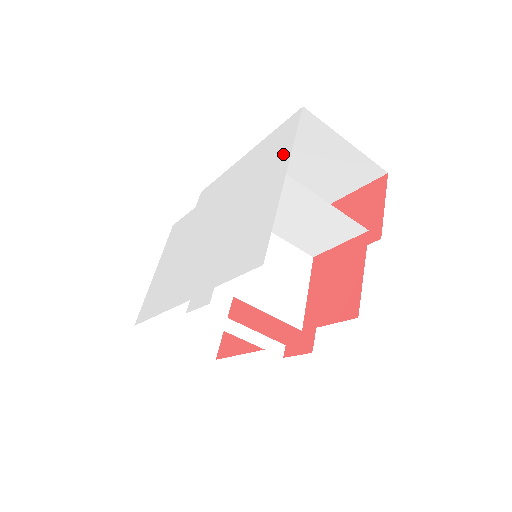
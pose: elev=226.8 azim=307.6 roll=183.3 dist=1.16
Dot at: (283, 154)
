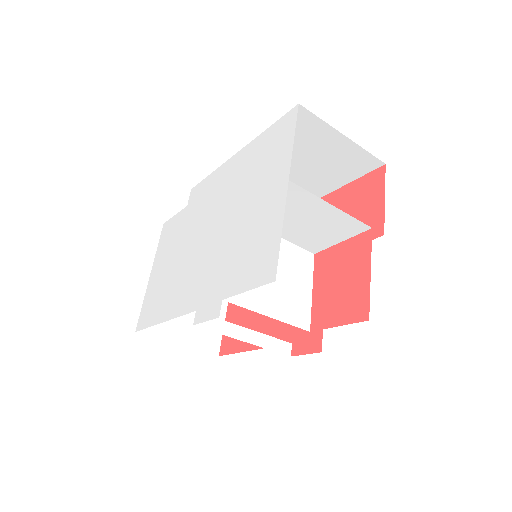
Dot at: (282, 157)
